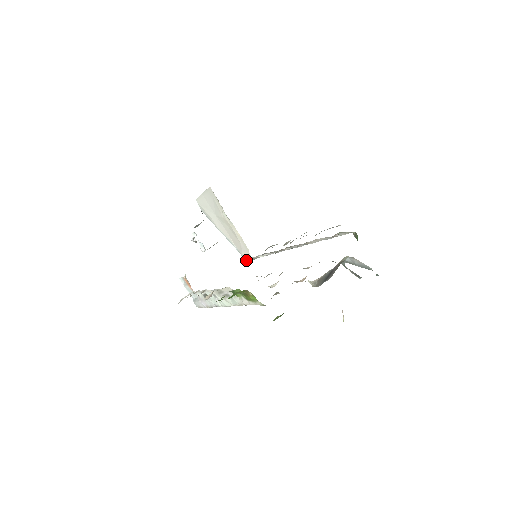
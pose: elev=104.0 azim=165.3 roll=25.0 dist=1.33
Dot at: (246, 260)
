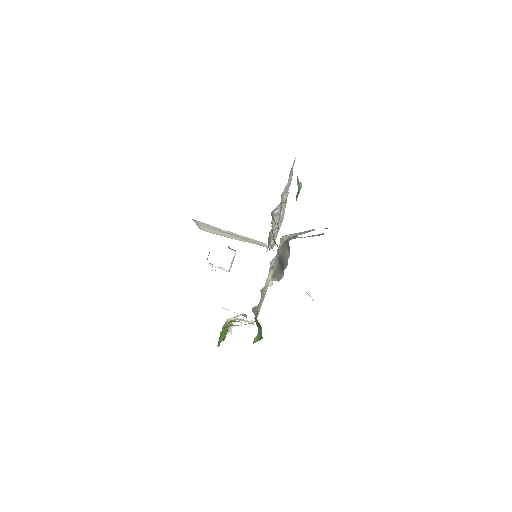
Dot at: occluded
